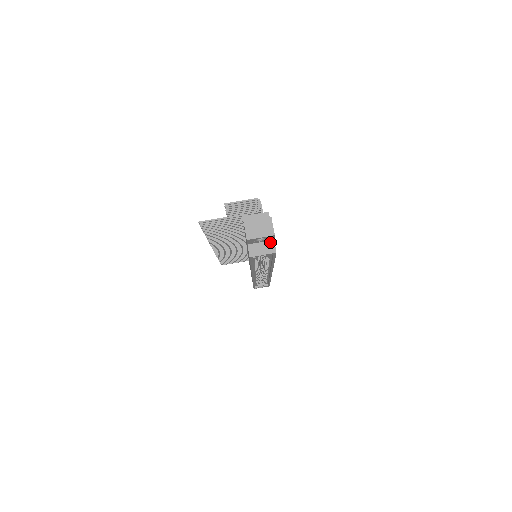
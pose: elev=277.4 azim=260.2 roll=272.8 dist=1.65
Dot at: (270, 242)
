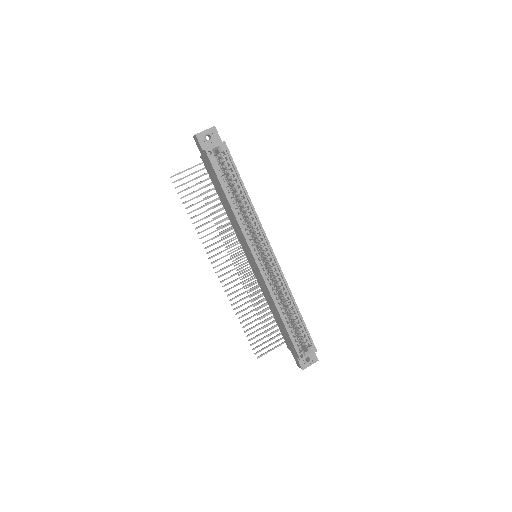
Dot at: occluded
